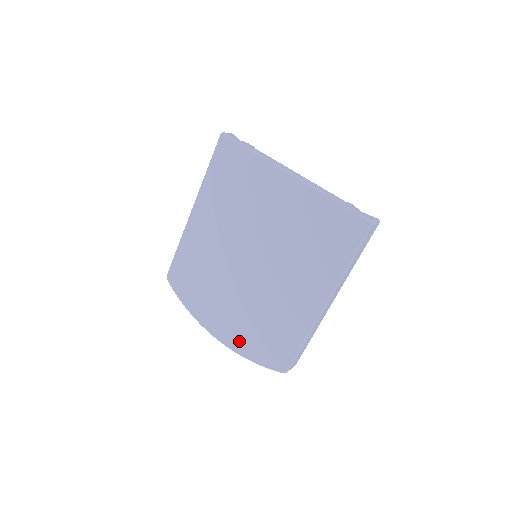
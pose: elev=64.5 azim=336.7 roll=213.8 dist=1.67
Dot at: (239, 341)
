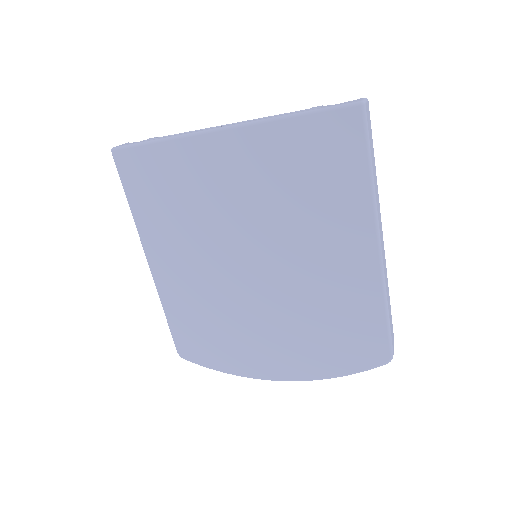
Dot at: (311, 365)
